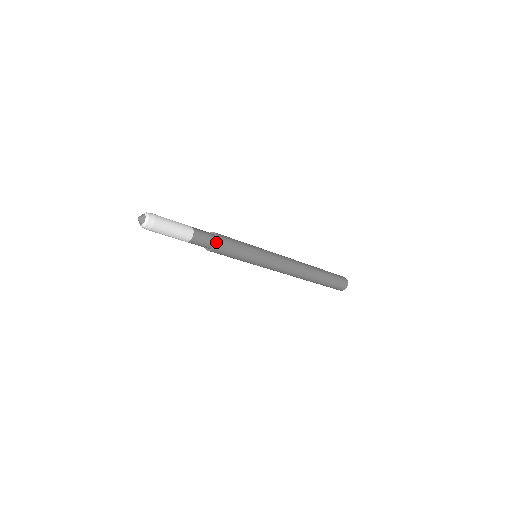
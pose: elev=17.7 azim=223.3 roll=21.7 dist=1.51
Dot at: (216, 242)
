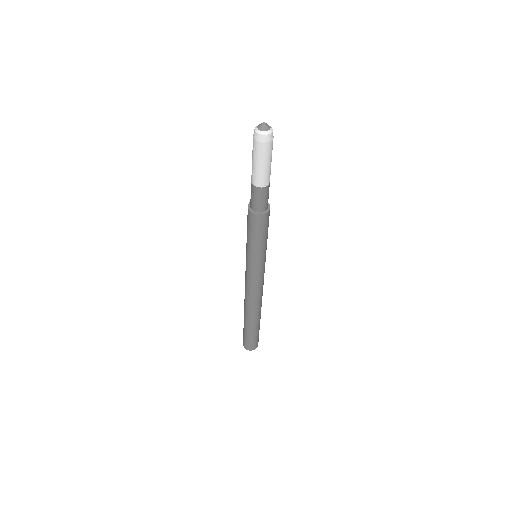
Dot at: (268, 210)
